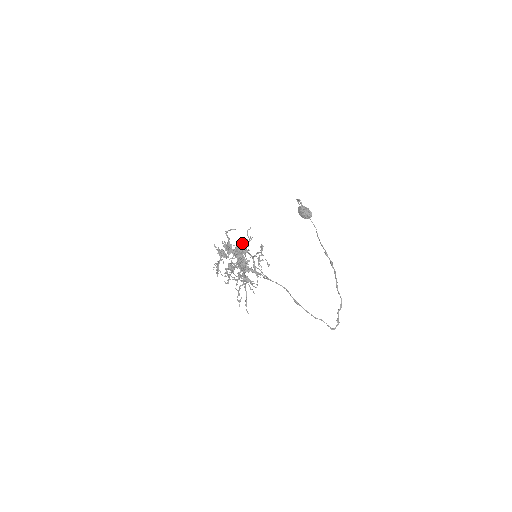
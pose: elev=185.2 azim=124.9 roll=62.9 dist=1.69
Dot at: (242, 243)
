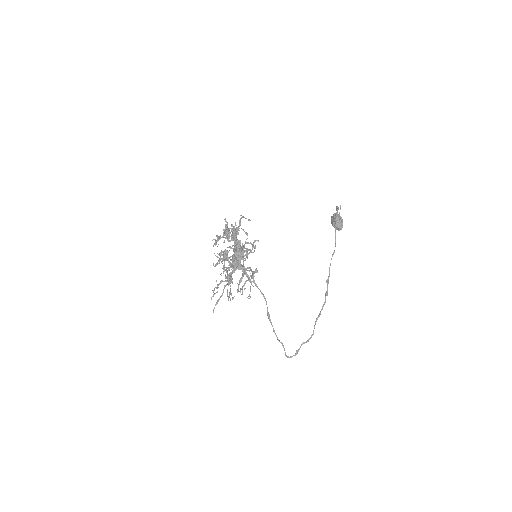
Dot at: (243, 249)
